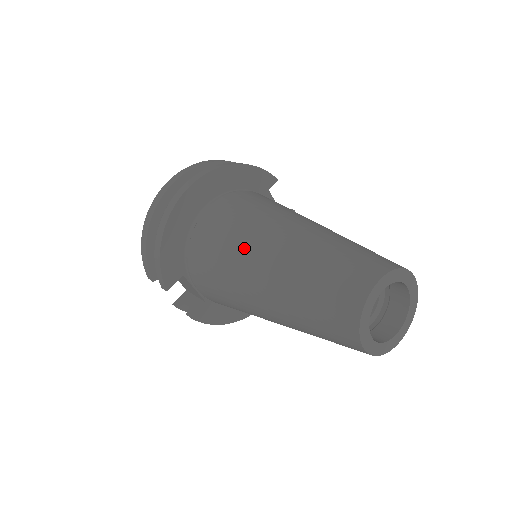
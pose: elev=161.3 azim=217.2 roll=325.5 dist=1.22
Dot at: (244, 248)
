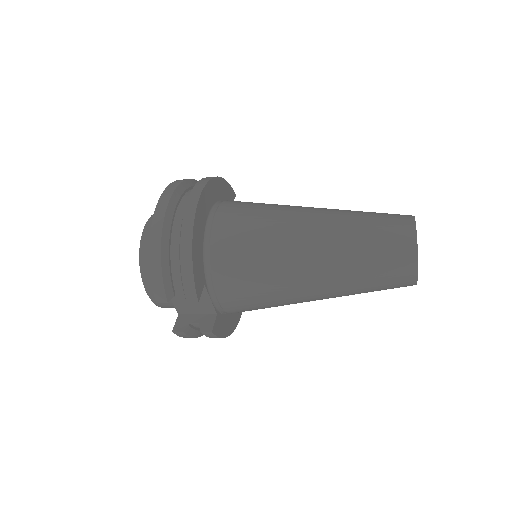
Dot at: (283, 233)
